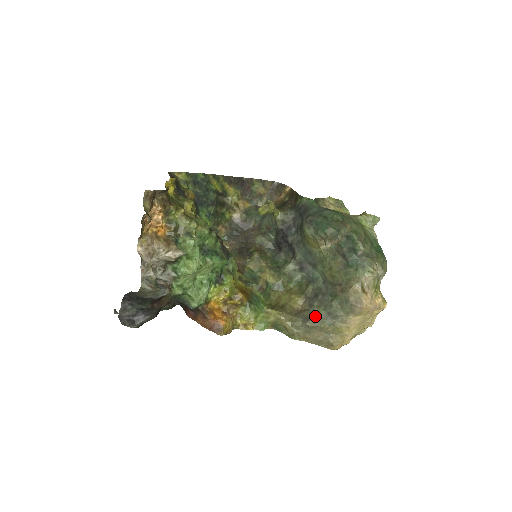
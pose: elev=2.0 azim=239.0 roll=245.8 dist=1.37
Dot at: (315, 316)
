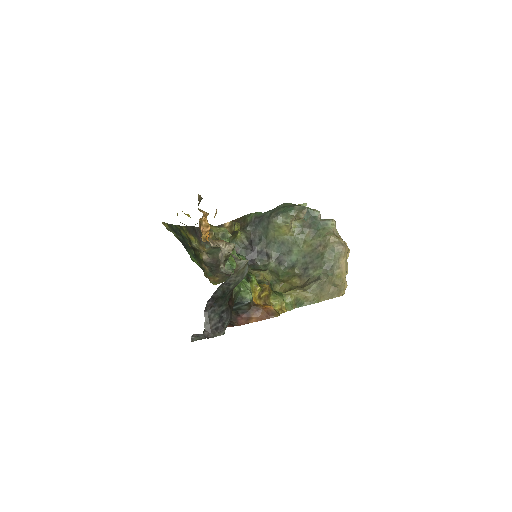
Dot at: (319, 275)
